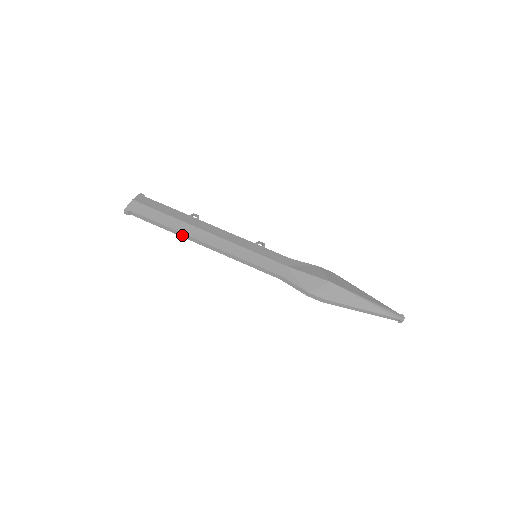
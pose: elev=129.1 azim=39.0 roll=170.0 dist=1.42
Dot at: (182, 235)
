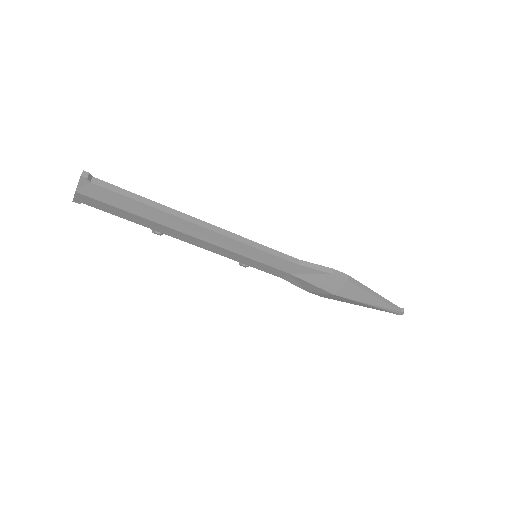
Dot at: (173, 212)
